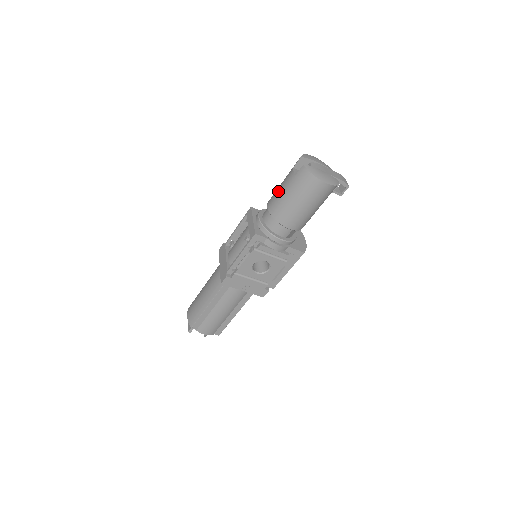
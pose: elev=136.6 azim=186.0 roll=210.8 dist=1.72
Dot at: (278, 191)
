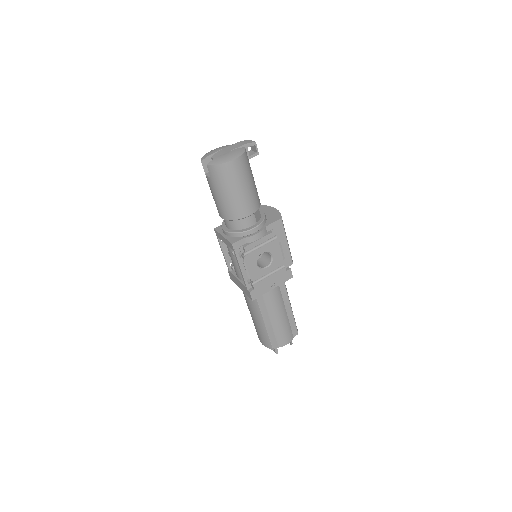
Dot at: (214, 200)
